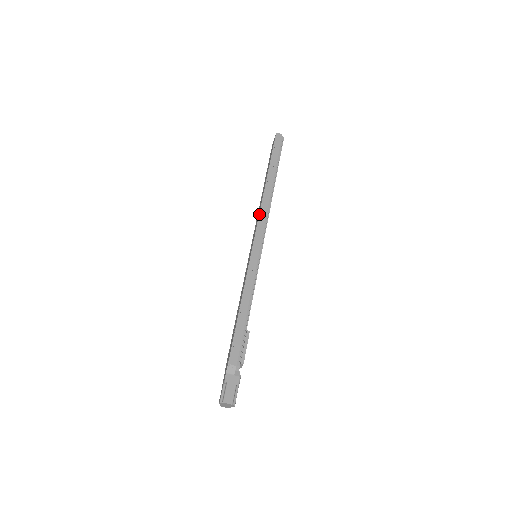
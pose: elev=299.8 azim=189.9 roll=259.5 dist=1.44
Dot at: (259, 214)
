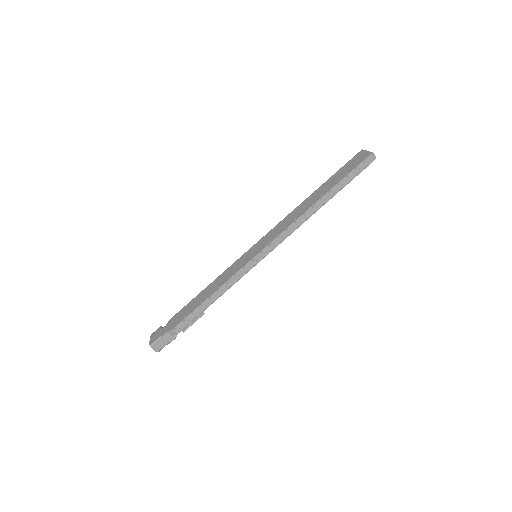
Dot at: (287, 228)
